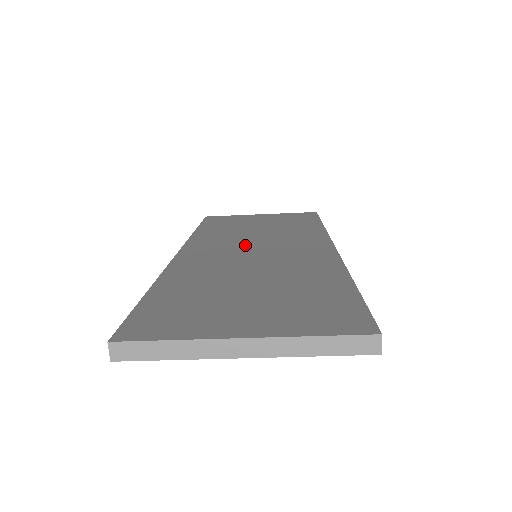
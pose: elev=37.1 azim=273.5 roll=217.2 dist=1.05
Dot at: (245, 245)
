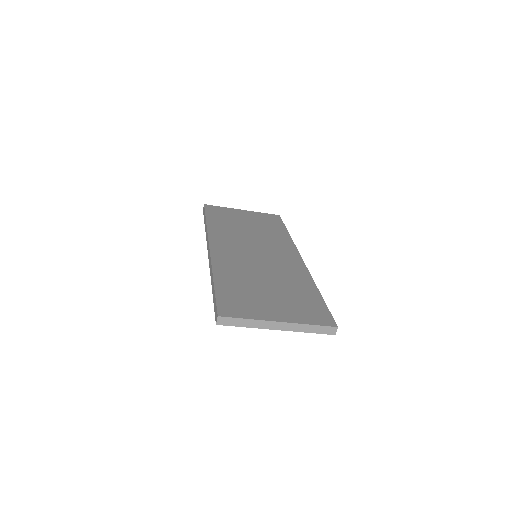
Dot at: (248, 246)
